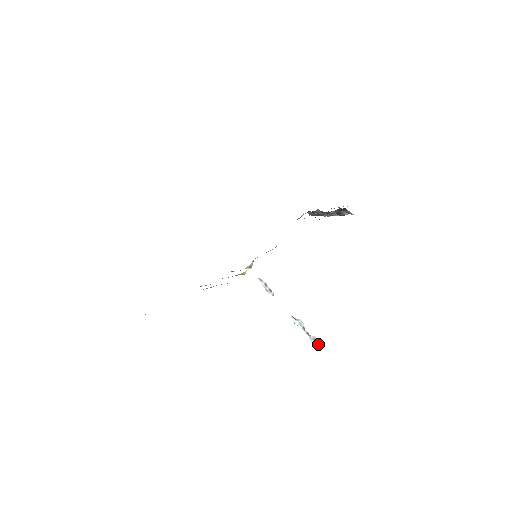
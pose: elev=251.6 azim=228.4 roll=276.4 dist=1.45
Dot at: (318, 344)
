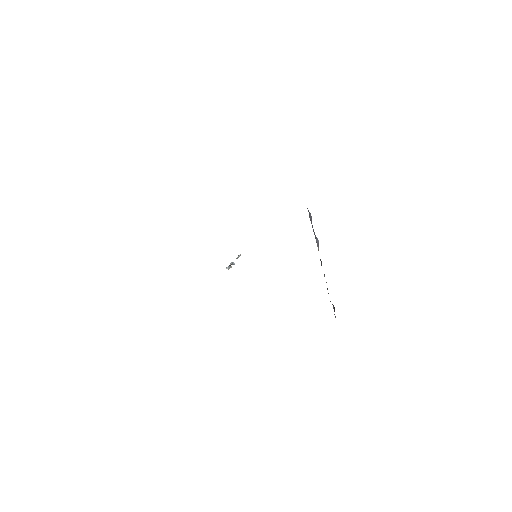
Dot at: occluded
